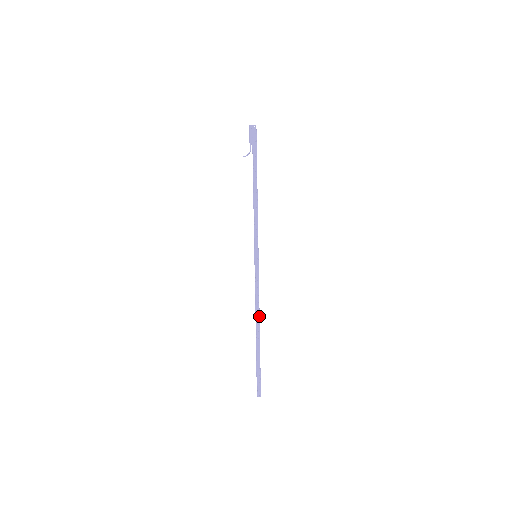
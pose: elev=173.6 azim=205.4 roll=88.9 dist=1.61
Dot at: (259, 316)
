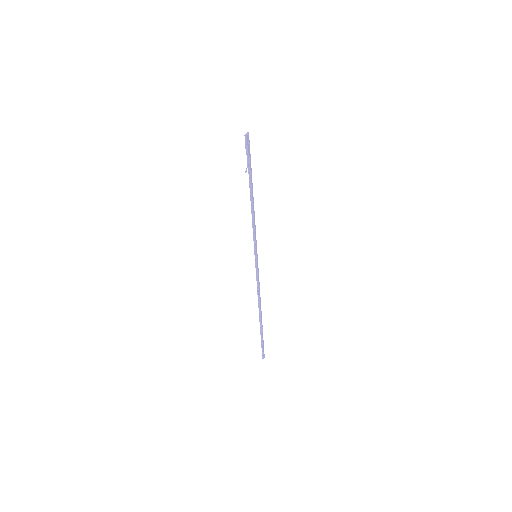
Dot at: (260, 302)
